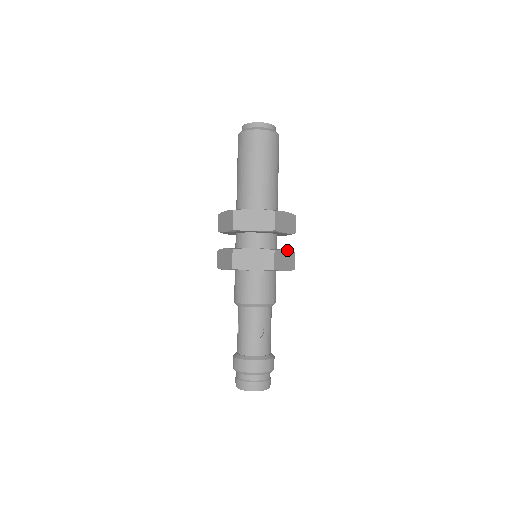
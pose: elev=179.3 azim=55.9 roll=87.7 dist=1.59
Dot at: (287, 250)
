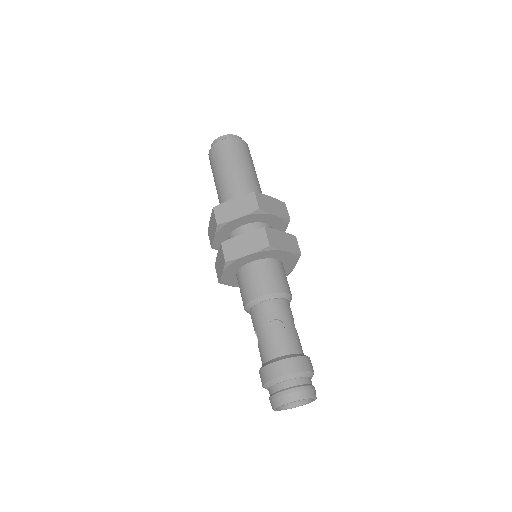
Dot at: (283, 232)
